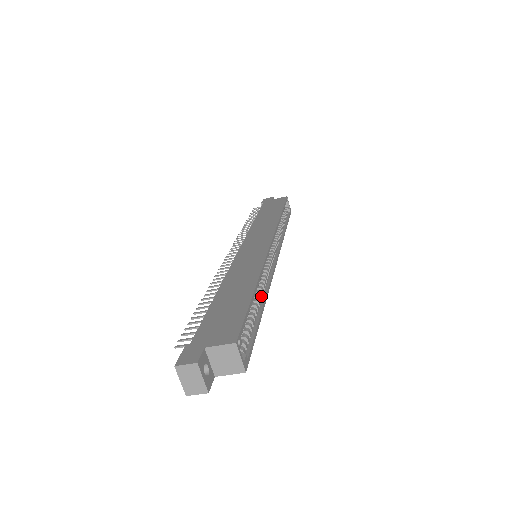
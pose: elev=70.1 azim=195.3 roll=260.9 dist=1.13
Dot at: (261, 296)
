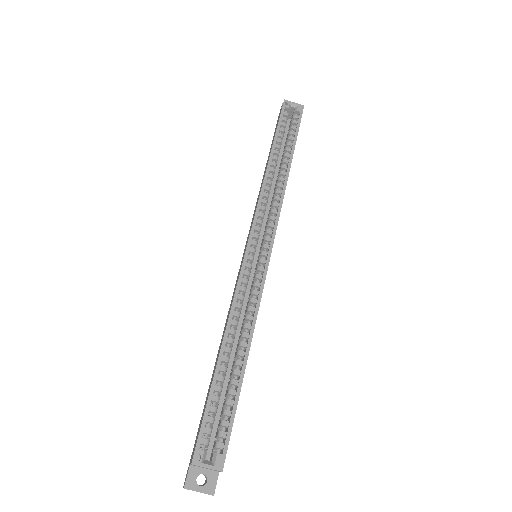
Dot at: (246, 338)
